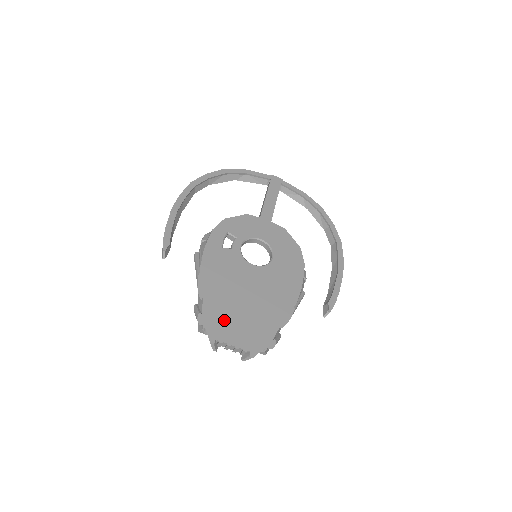
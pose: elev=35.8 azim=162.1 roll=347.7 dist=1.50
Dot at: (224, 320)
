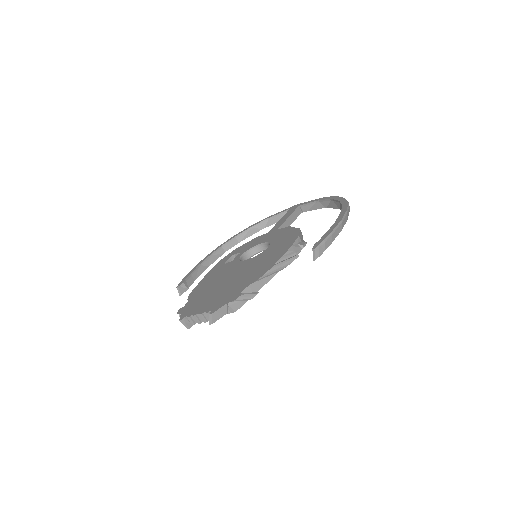
Dot at: (200, 302)
